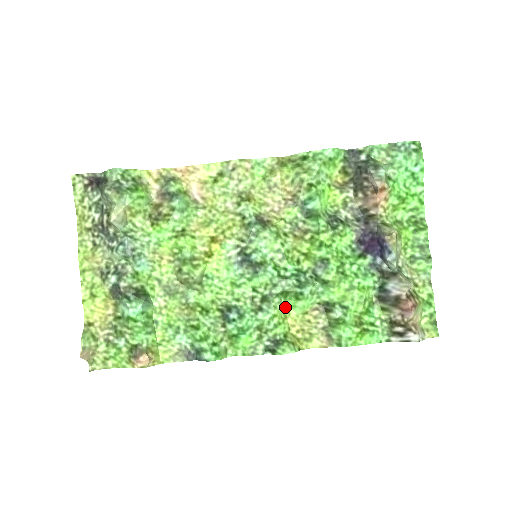
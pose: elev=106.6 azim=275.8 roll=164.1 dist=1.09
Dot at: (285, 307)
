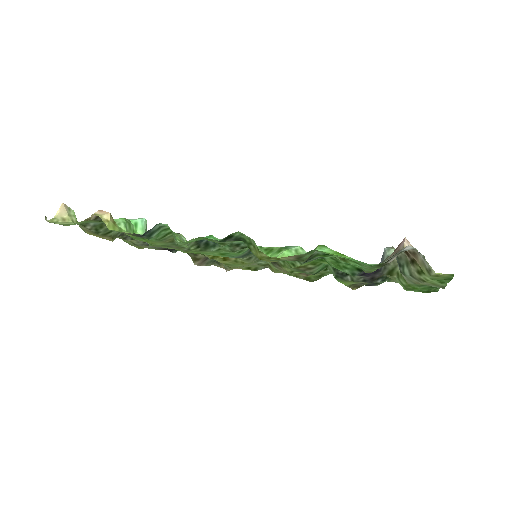
Dot at: (262, 260)
